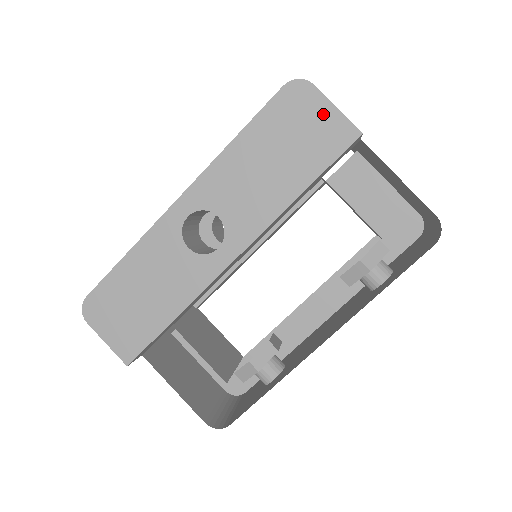
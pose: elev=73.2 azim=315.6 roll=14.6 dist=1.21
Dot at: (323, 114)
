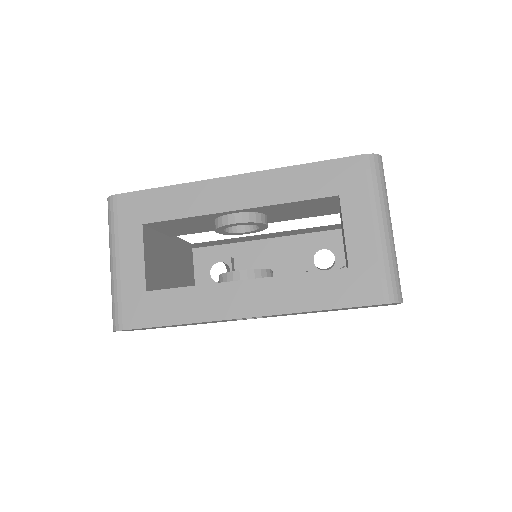
Dot at: occluded
